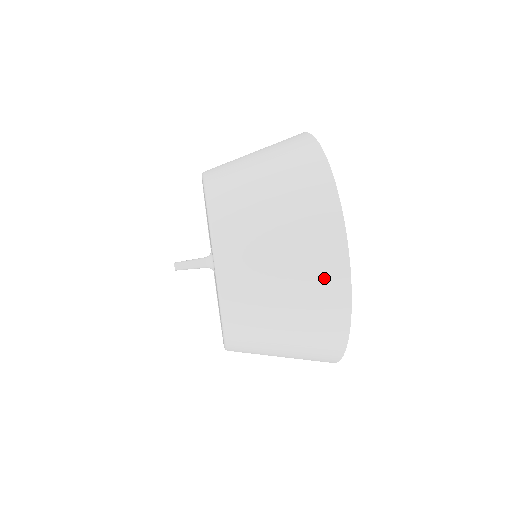
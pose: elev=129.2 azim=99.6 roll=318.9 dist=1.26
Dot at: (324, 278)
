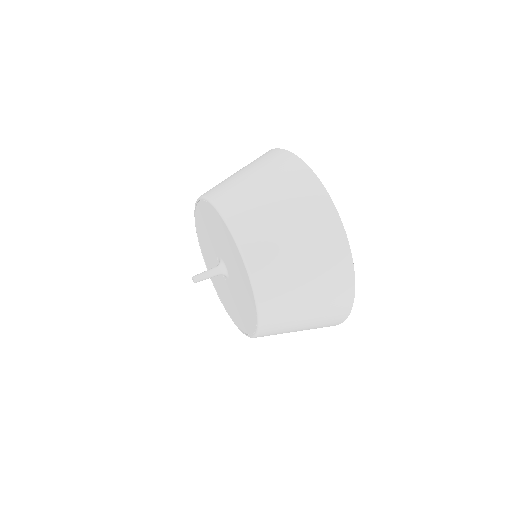
Dot at: (336, 278)
